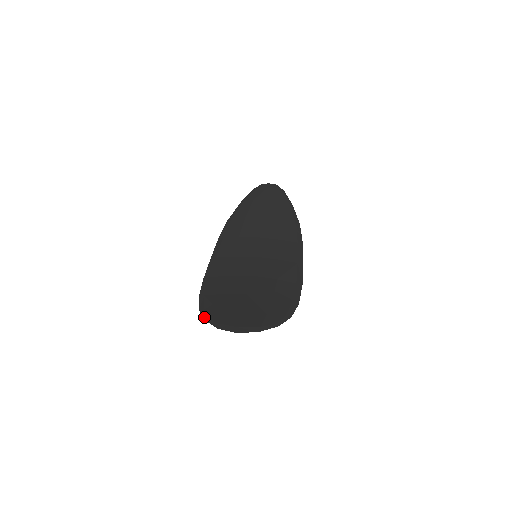
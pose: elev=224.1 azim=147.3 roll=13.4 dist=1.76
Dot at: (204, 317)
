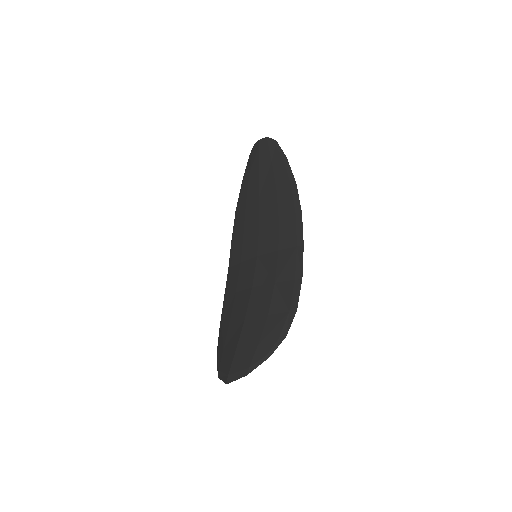
Dot at: (217, 358)
